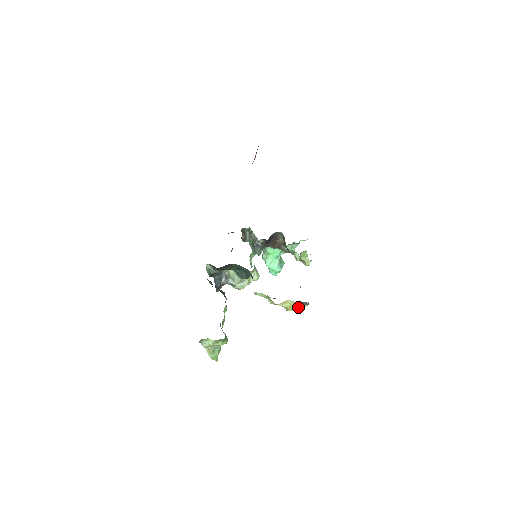
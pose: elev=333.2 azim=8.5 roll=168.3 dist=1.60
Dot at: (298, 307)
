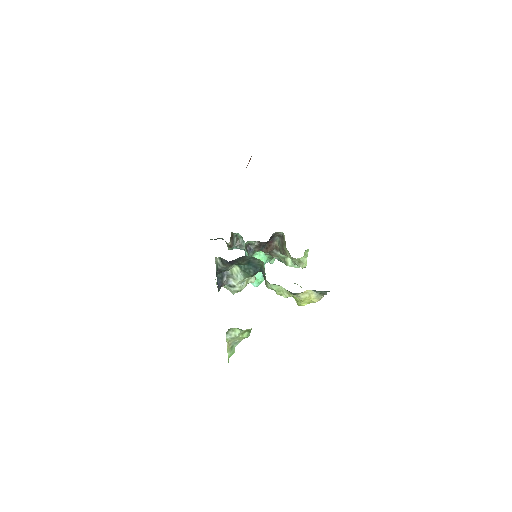
Dot at: (316, 298)
